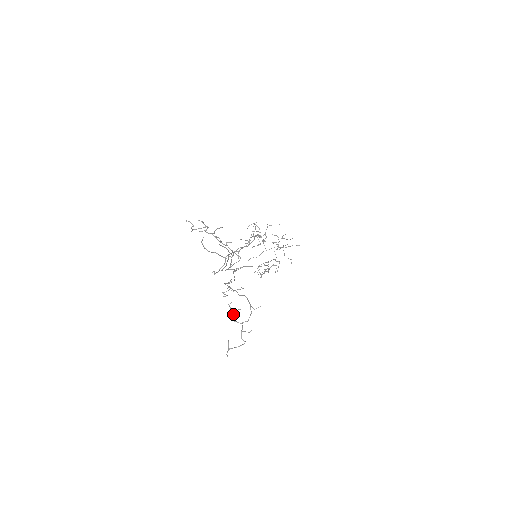
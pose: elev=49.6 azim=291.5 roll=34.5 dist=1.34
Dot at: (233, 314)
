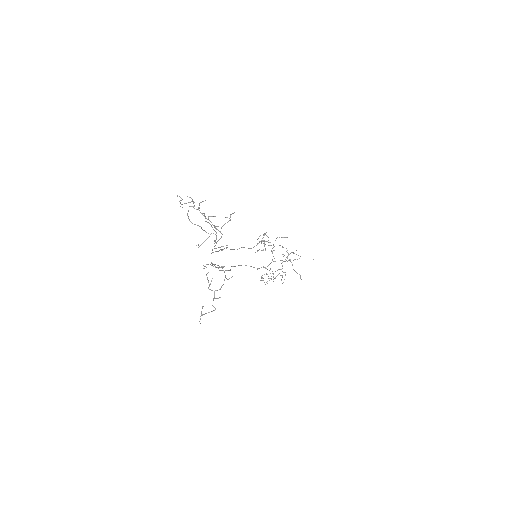
Dot at: occluded
